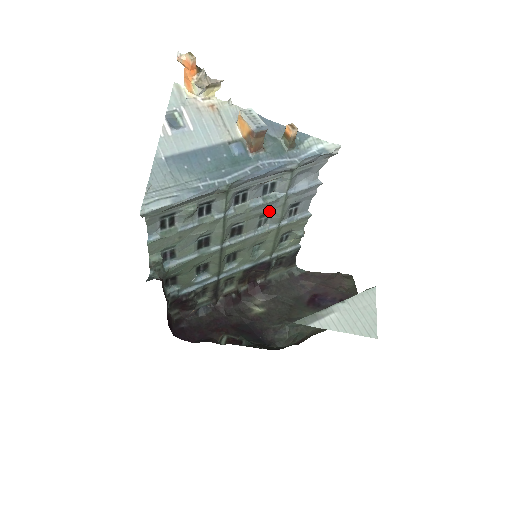
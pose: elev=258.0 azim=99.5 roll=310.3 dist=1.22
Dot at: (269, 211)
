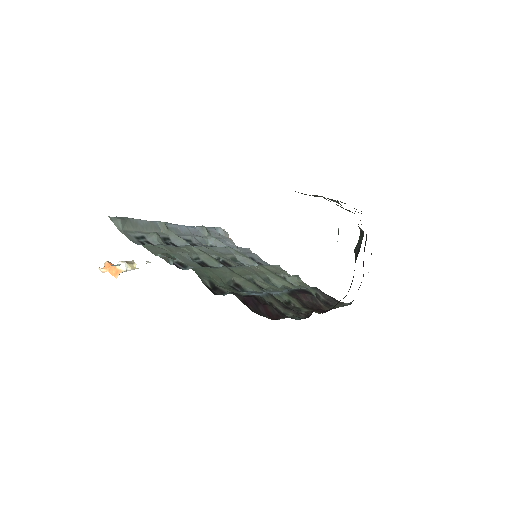
Dot at: (233, 257)
